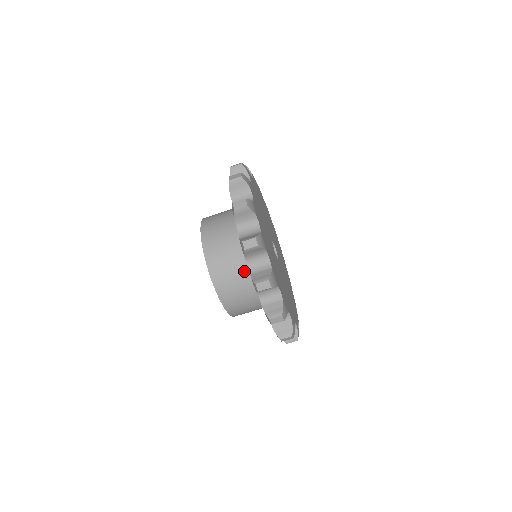
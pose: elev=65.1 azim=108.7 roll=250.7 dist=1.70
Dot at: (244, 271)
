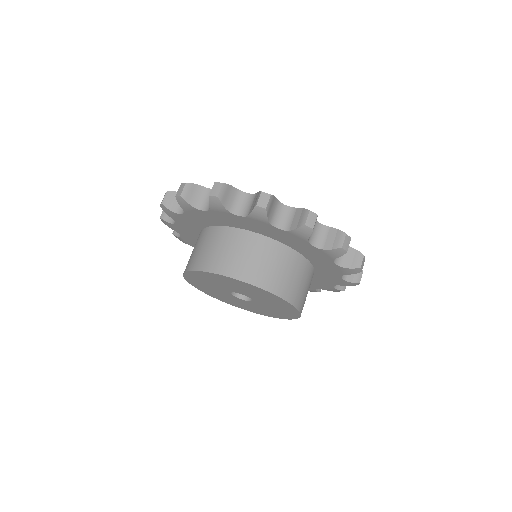
Dot at: (274, 251)
